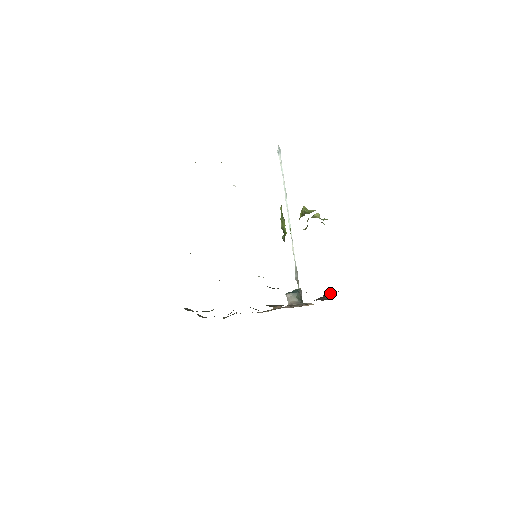
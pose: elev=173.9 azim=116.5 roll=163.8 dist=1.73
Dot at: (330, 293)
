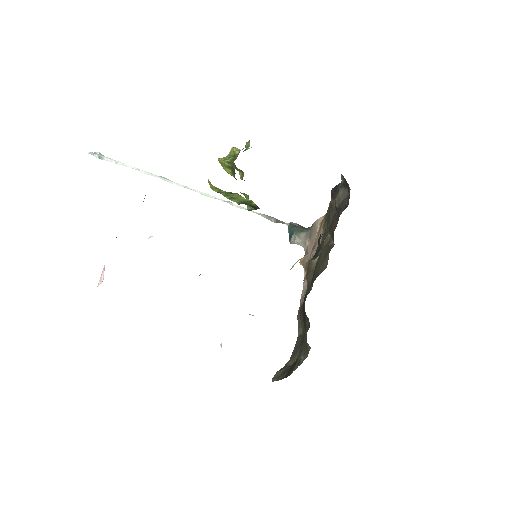
Dot at: (333, 189)
